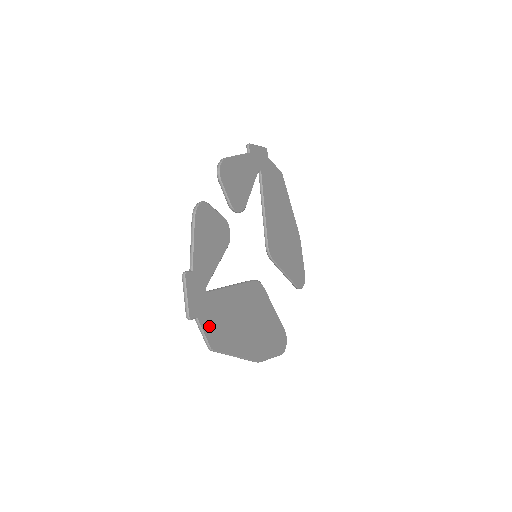
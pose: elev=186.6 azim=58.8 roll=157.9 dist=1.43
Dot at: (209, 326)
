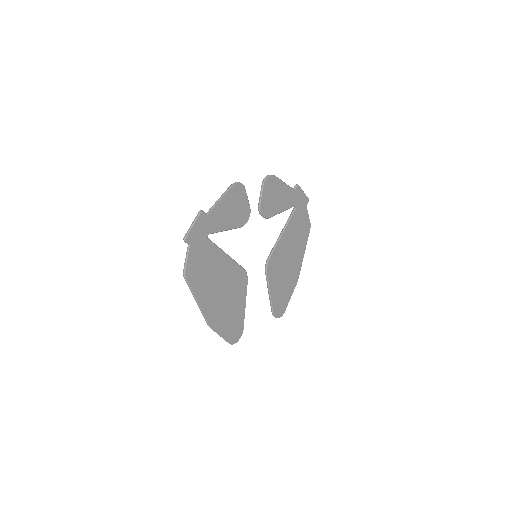
Dot at: (194, 259)
